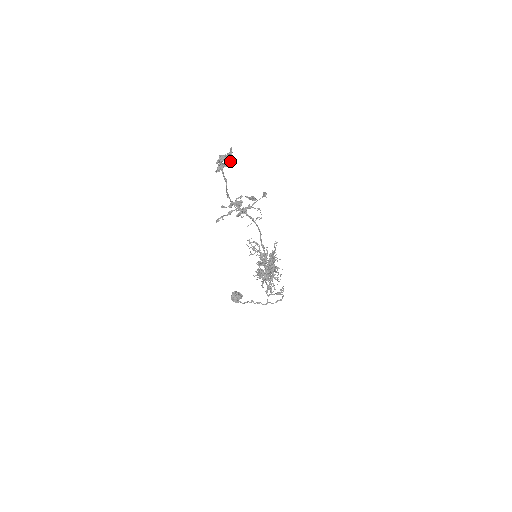
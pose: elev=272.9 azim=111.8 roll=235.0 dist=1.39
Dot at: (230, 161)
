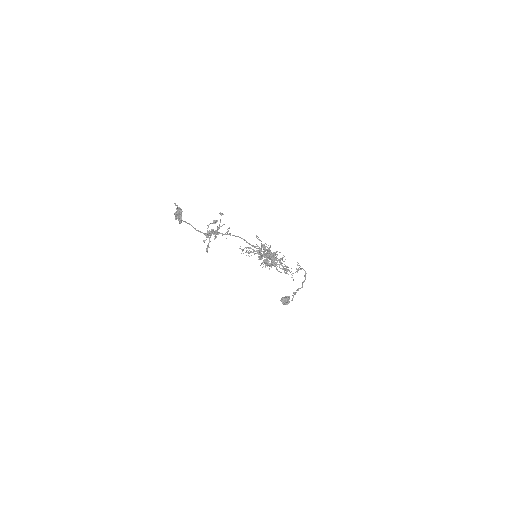
Dot at: (181, 211)
